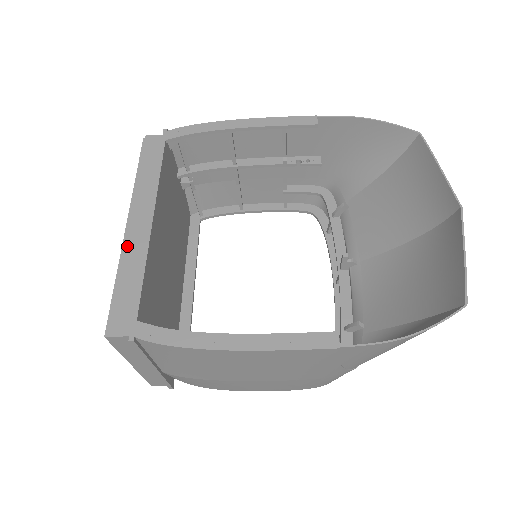
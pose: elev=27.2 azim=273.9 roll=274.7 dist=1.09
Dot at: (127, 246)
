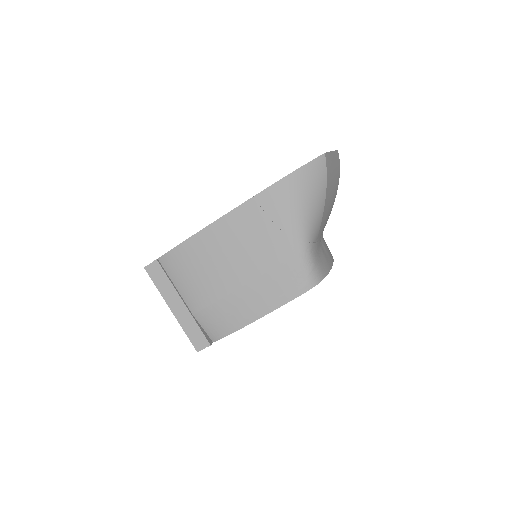
Dot at: occluded
